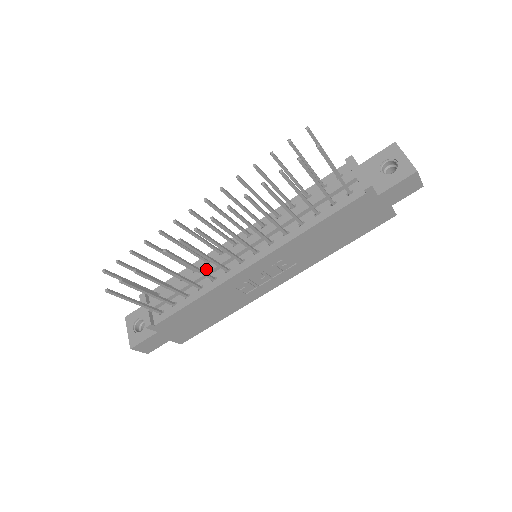
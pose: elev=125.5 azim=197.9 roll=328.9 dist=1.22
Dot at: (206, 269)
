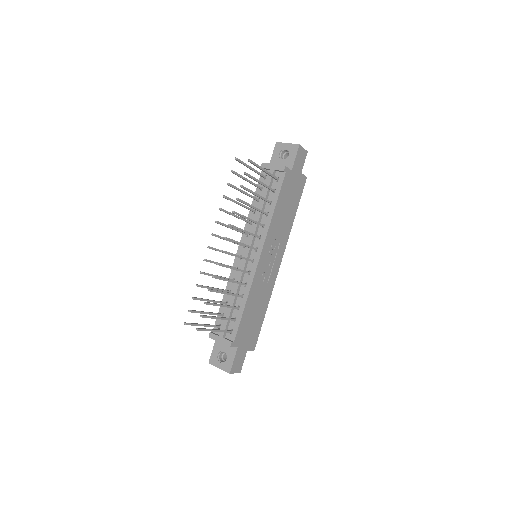
Dot at: (236, 283)
